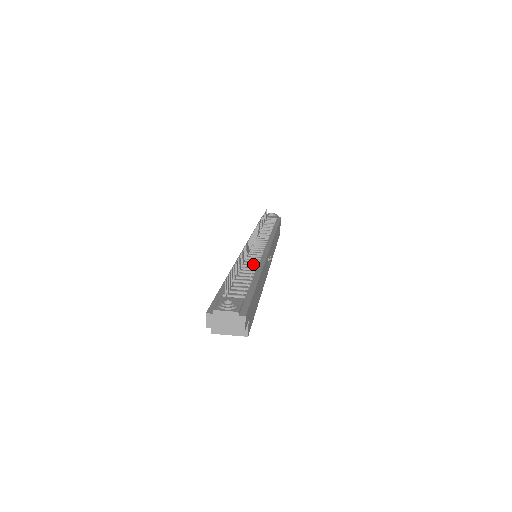
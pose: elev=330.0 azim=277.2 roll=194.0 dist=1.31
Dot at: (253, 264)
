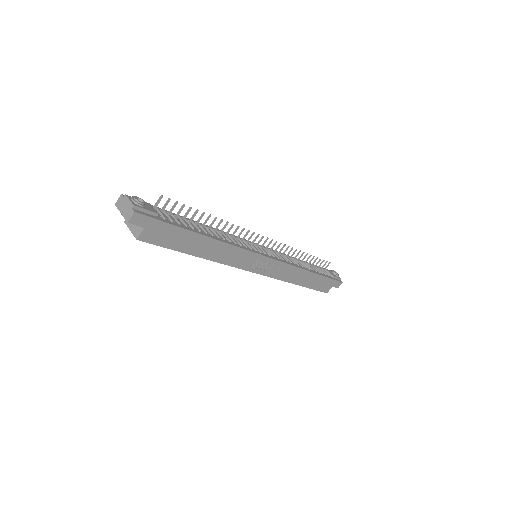
Dot at: (227, 239)
